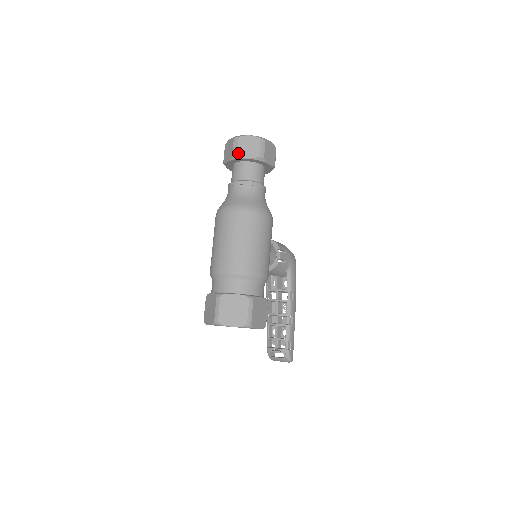
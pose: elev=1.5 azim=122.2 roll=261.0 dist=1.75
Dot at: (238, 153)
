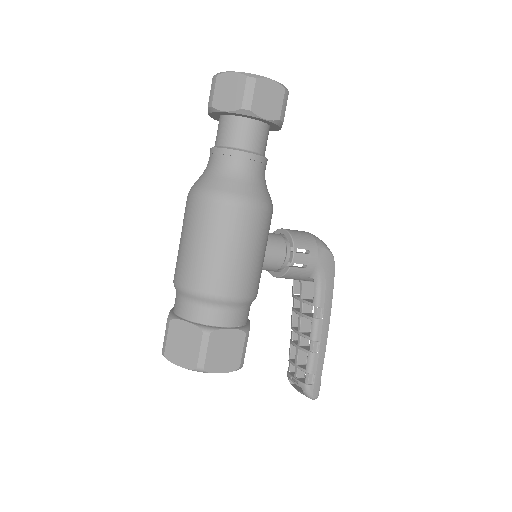
Dot at: (213, 103)
